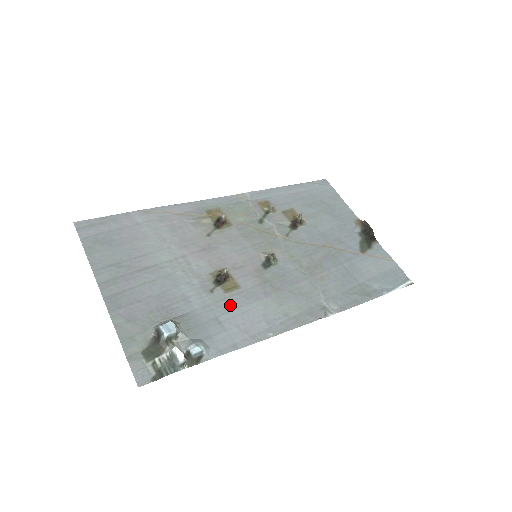
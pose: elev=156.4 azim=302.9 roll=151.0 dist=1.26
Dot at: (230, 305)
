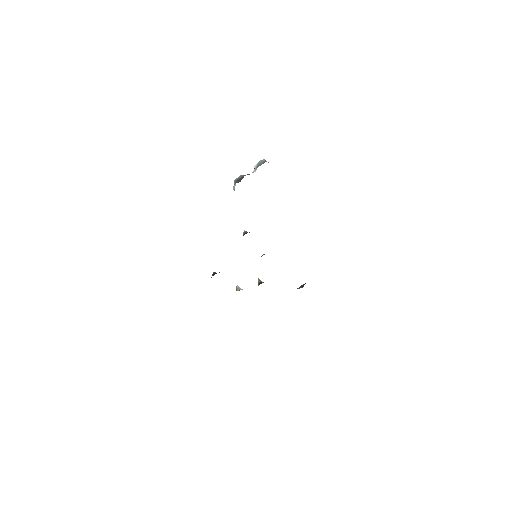
Dot at: occluded
